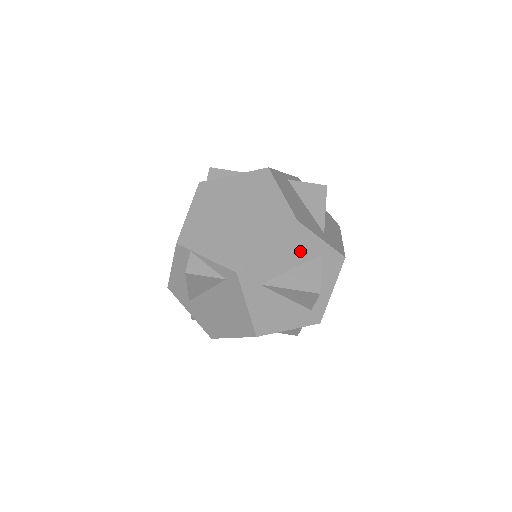
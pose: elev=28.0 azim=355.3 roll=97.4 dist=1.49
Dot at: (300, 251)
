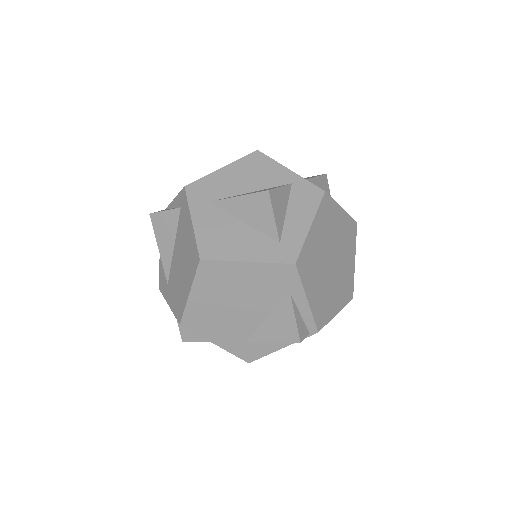
Dot at: (261, 177)
